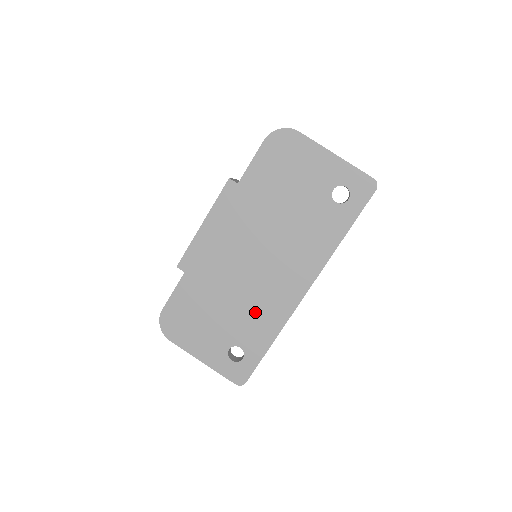
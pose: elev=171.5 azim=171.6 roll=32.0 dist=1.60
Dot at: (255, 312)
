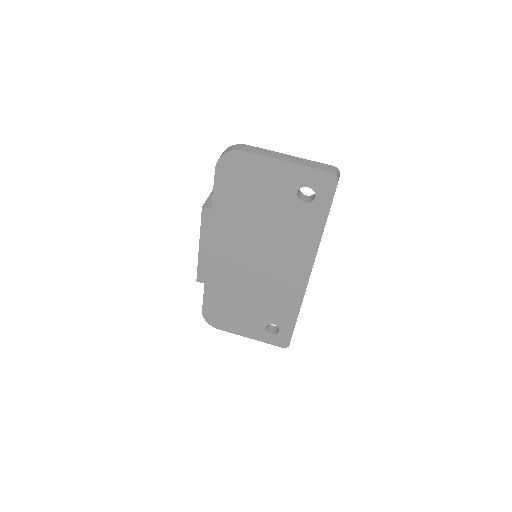
Dot at: (273, 299)
